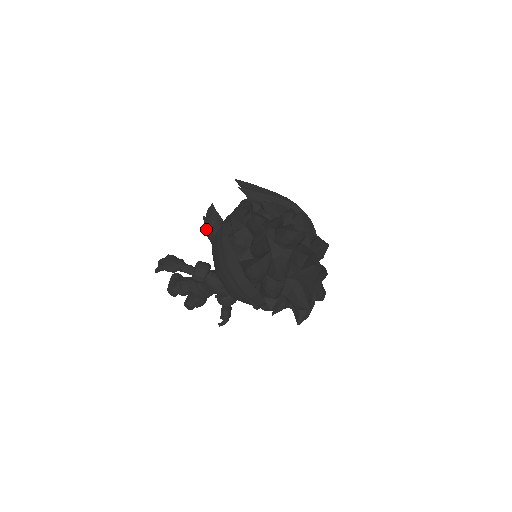
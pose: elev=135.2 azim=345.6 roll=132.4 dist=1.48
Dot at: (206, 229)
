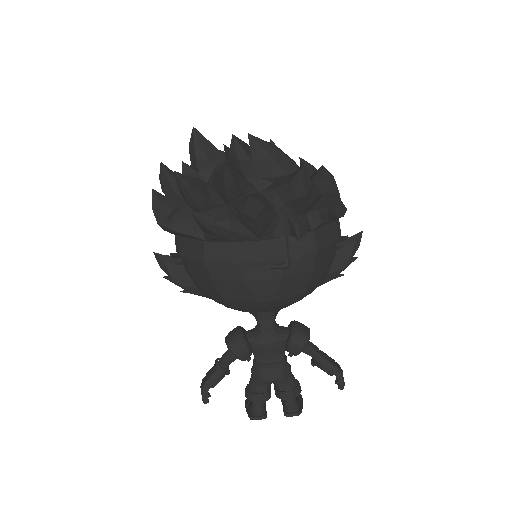
Dot at: (179, 284)
